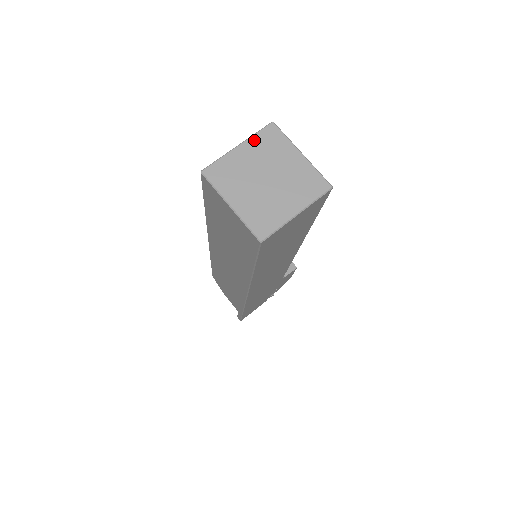
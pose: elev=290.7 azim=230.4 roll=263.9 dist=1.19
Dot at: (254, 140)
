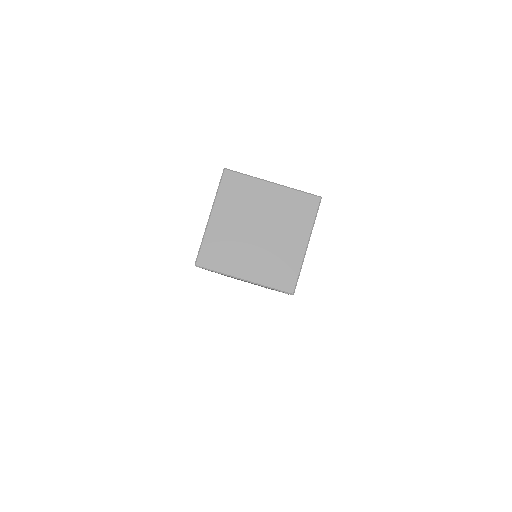
Dot at: (289, 193)
